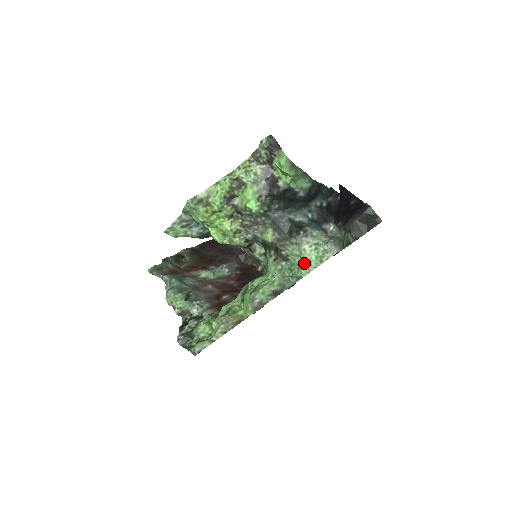
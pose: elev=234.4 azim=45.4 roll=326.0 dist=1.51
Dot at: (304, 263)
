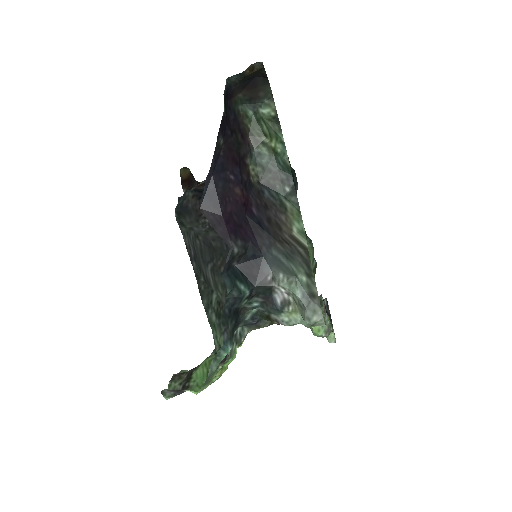
Dot at: occluded
